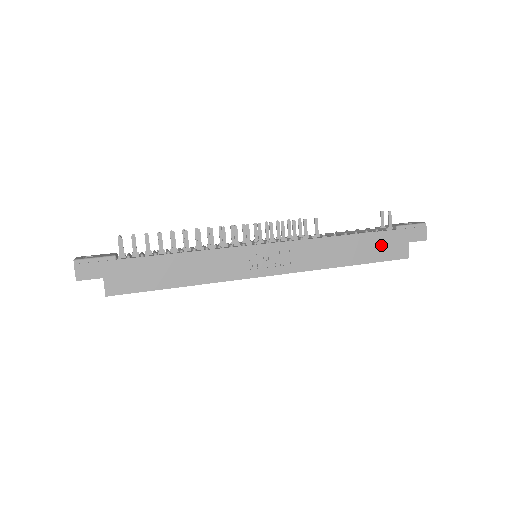
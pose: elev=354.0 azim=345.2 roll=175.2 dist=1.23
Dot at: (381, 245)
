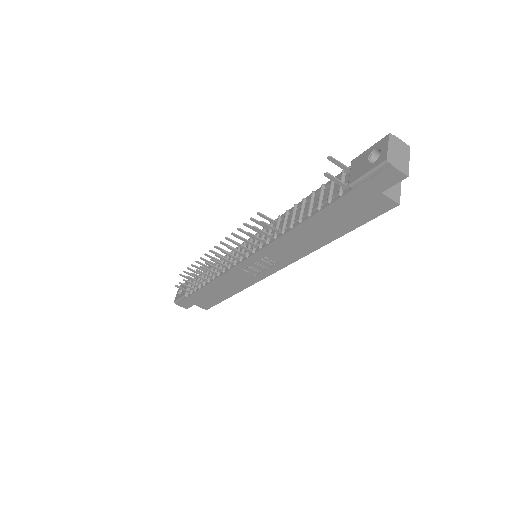
Dot at: (348, 212)
